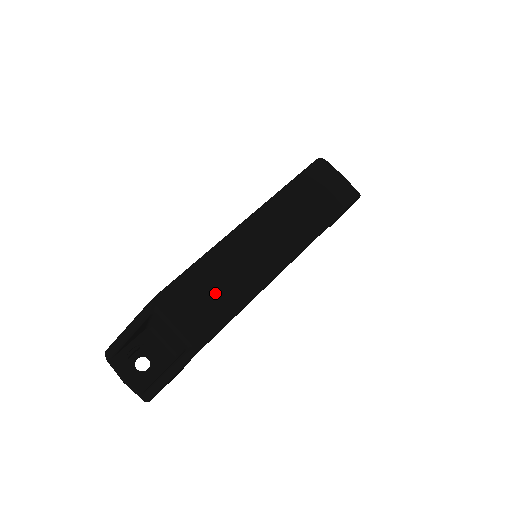
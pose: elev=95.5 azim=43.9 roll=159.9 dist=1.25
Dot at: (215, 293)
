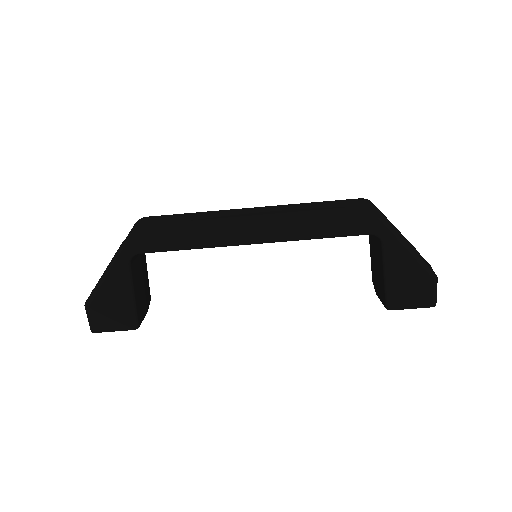
Dot at: (176, 223)
